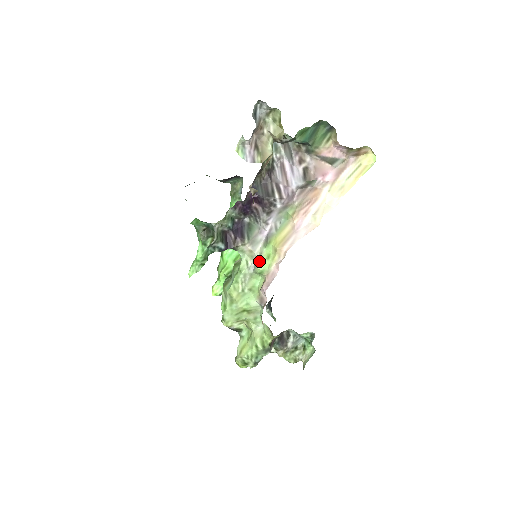
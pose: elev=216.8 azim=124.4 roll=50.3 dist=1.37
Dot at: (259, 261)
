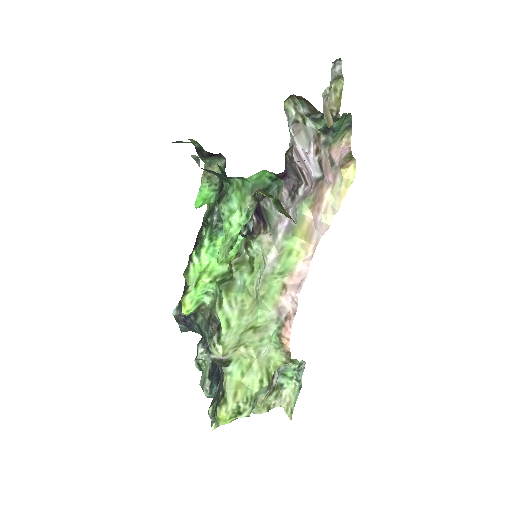
Dot at: (281, 257)
